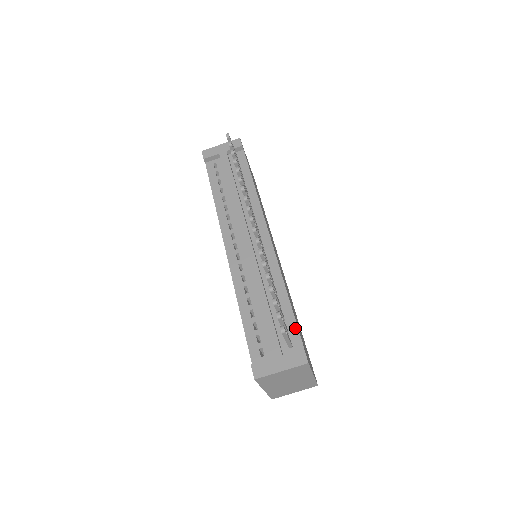
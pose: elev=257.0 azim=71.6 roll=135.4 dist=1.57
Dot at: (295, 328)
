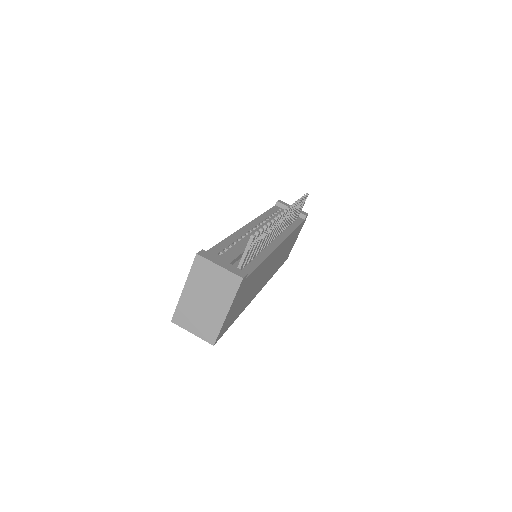
Dot at: (251, 270)
